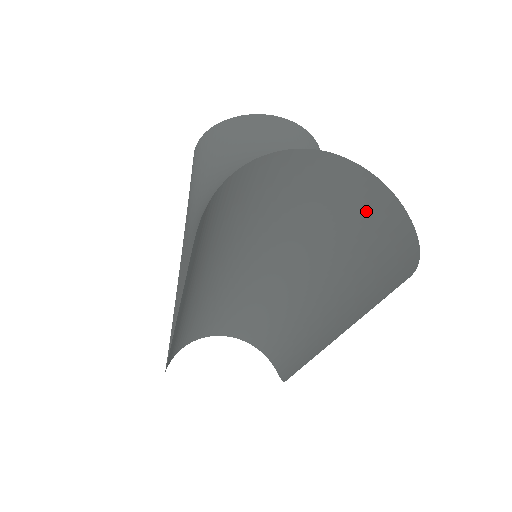
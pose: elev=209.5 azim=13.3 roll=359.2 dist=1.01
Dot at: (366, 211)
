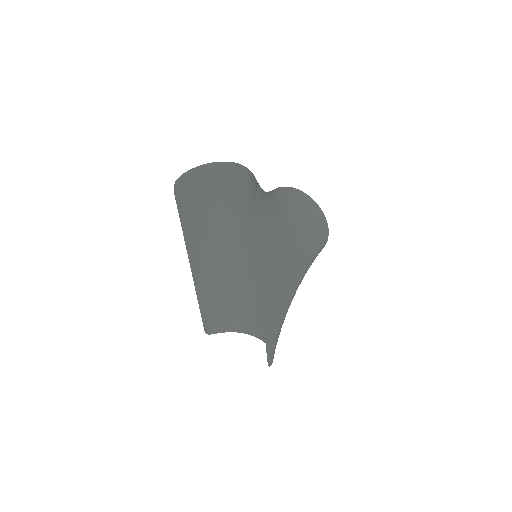
Dot at: occluded
